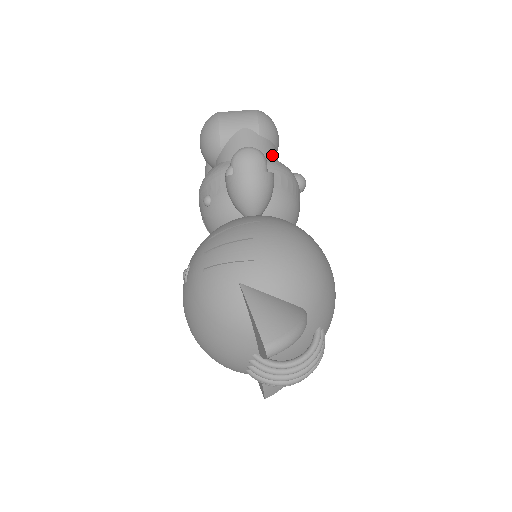
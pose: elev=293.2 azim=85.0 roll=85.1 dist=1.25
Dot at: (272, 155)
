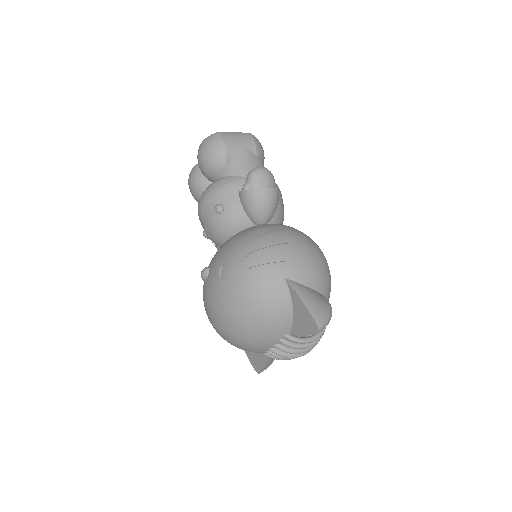
Dot at: occluded
